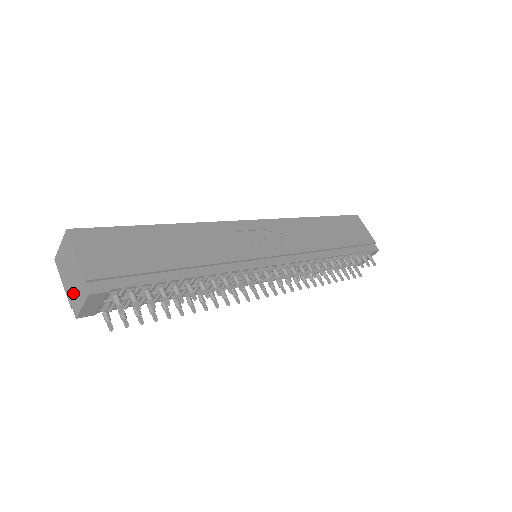
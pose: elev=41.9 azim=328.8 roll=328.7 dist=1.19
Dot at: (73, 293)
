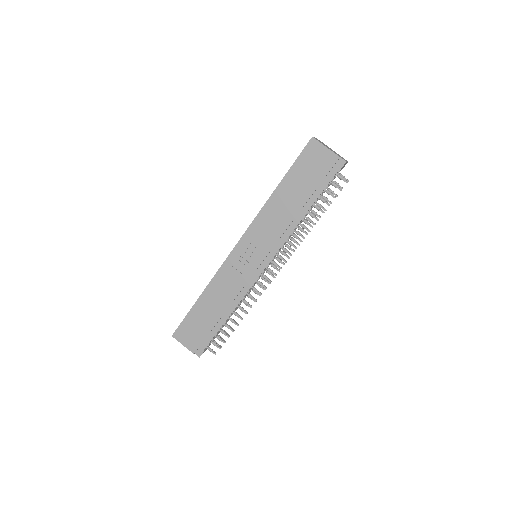
Dot at: occluded
